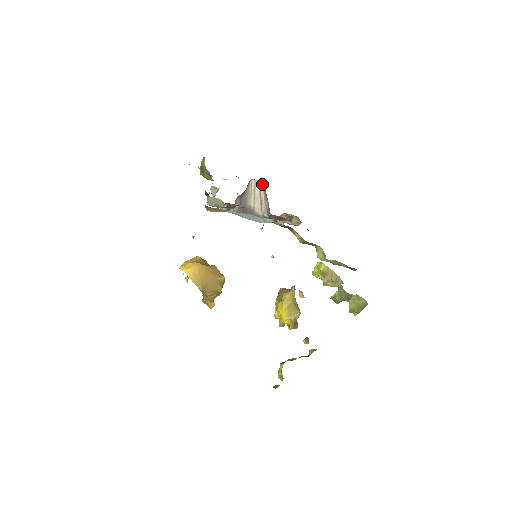
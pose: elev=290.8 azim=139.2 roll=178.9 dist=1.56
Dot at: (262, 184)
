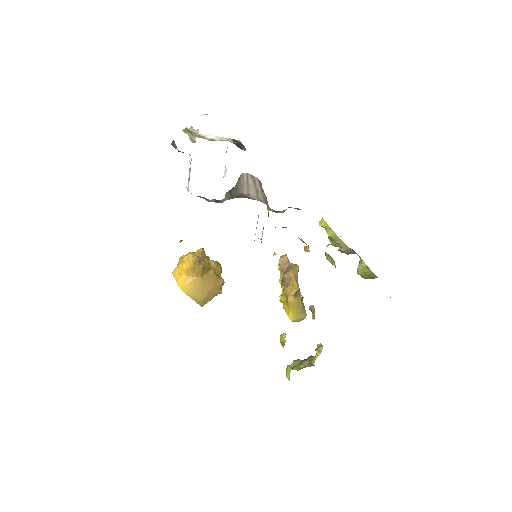
Dot at: (257, 178)
